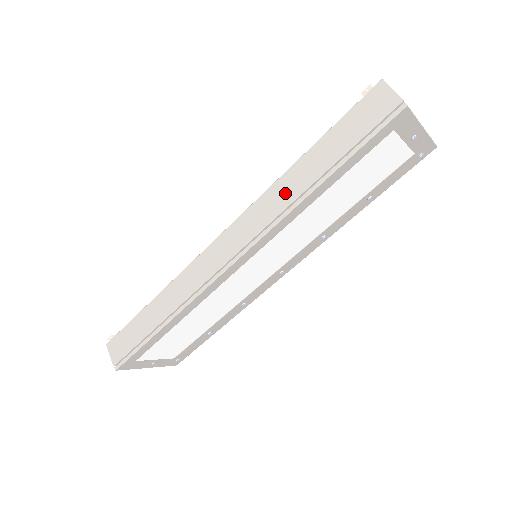
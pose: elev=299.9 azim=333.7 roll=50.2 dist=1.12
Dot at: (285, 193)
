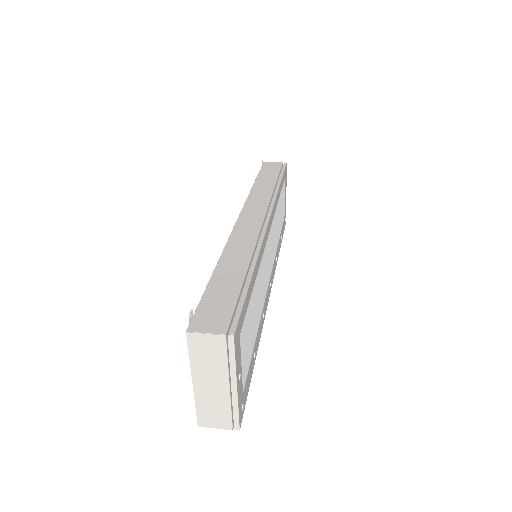
Dot at: (264, 191)
